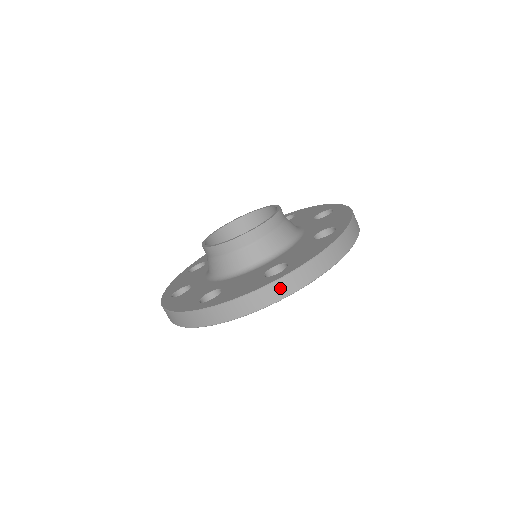
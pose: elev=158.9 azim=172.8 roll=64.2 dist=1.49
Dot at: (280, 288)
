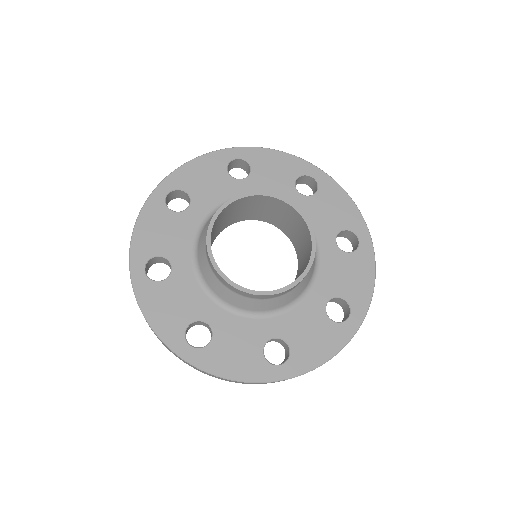
Dot at: (175, 354)
